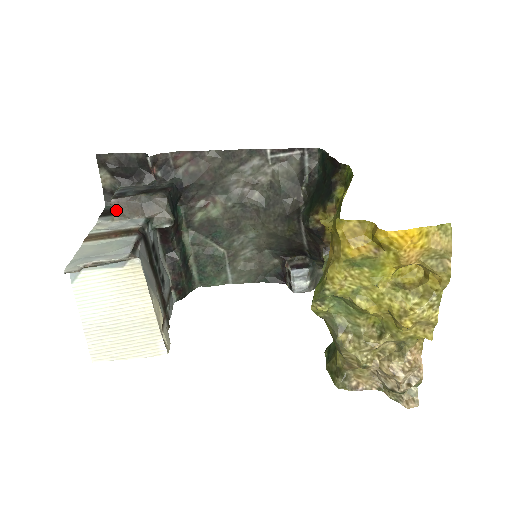
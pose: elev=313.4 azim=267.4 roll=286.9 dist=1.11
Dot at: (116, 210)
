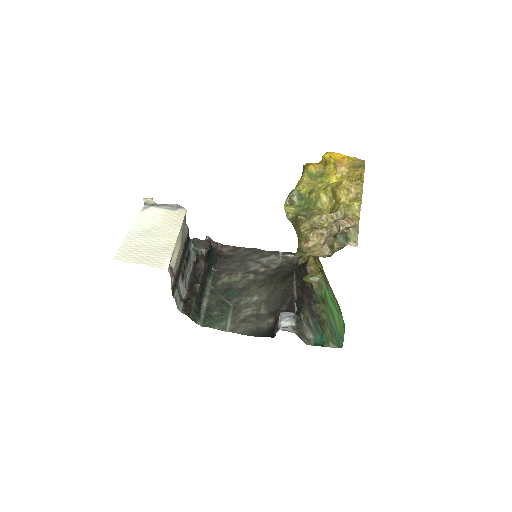
Dot at: occluded
